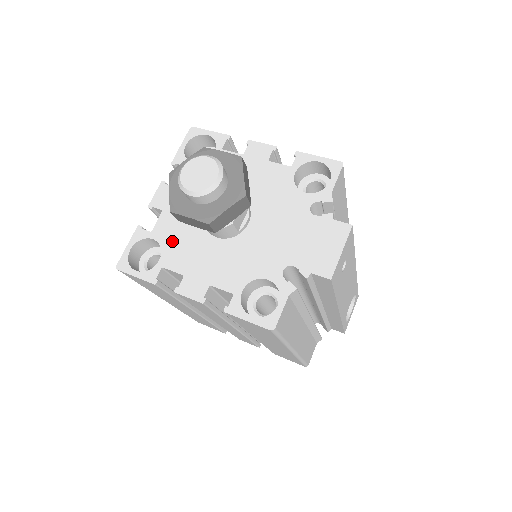
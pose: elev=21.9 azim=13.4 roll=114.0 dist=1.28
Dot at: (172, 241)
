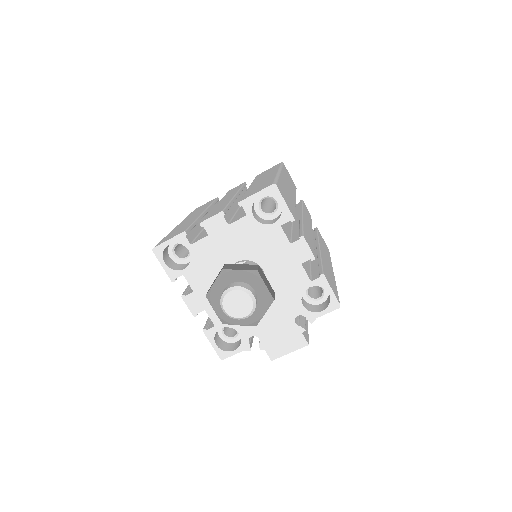
Dot at: (200, 263)
